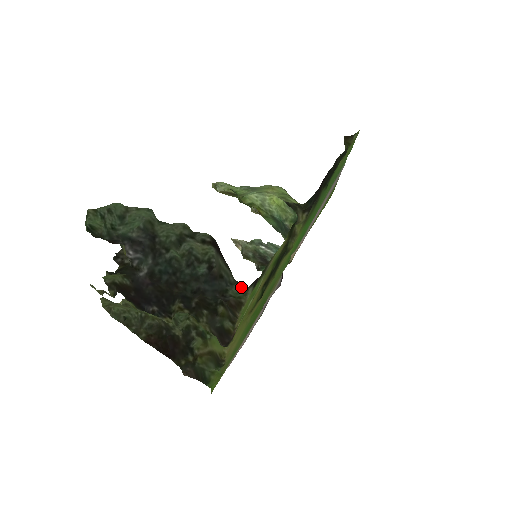
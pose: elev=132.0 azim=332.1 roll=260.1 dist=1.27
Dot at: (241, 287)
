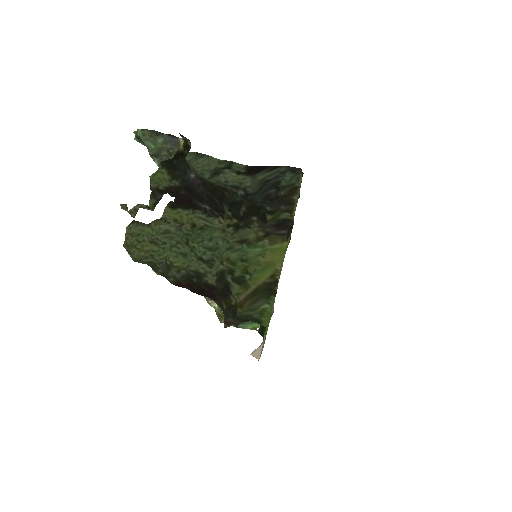
Dot at: (293, 174)
